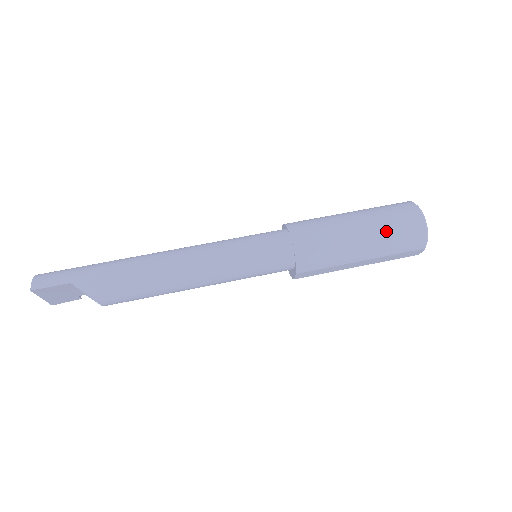
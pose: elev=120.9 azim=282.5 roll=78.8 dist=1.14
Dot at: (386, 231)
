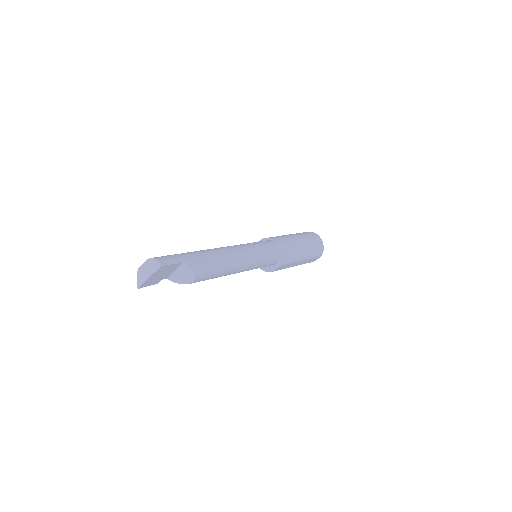
Dot at: (311, 244)
